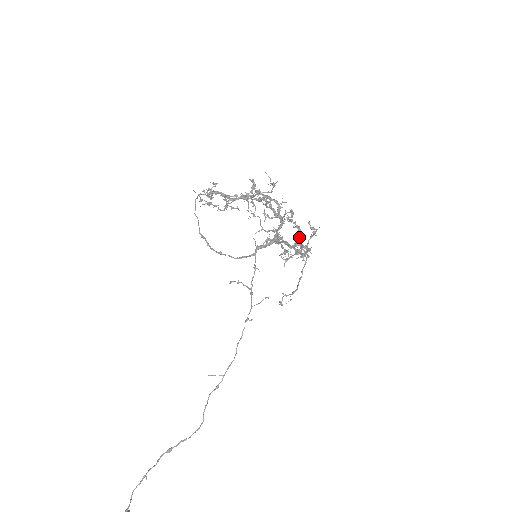
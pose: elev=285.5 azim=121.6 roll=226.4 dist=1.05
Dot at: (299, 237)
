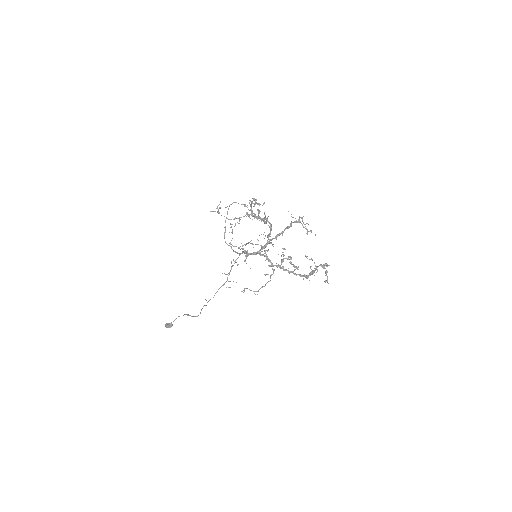
Dot at: (325, 264)
